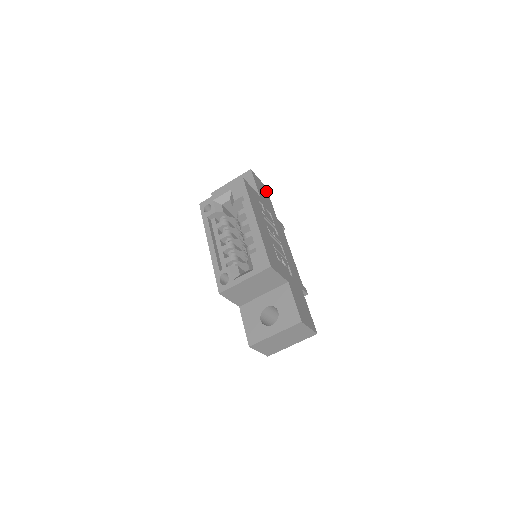
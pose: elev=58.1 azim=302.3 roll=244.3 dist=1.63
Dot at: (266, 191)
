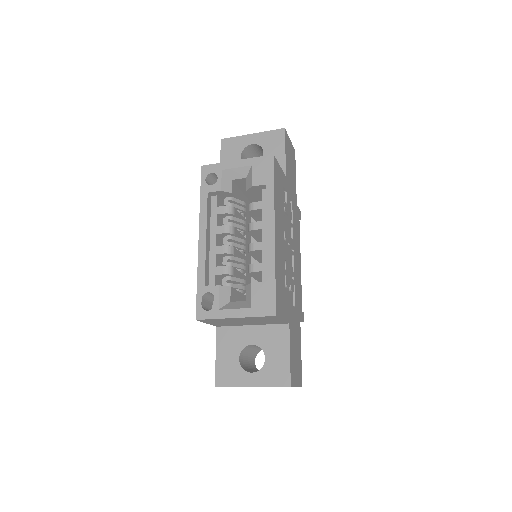
Dot at: (294, 159)
